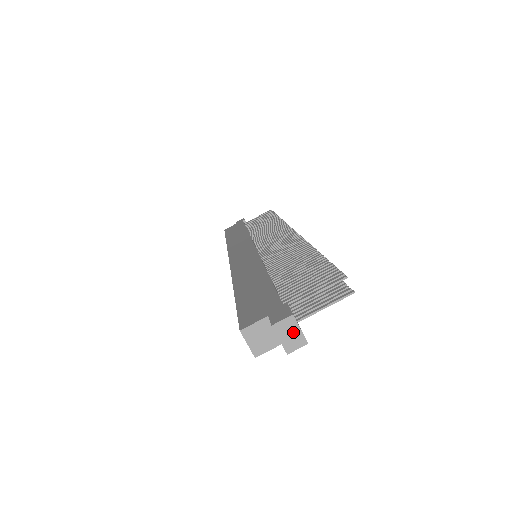
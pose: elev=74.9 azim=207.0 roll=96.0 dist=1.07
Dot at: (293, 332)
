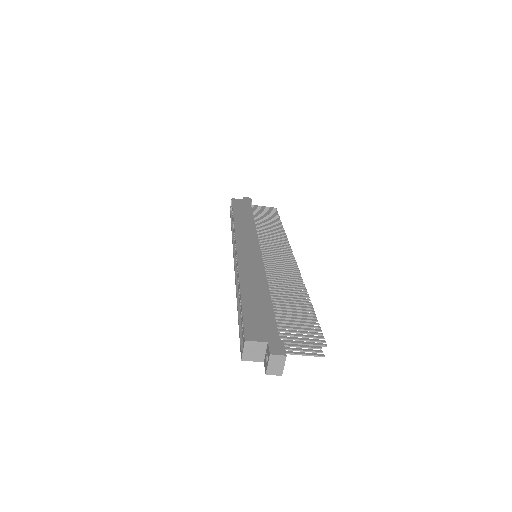
Dot at: (279, 365)
